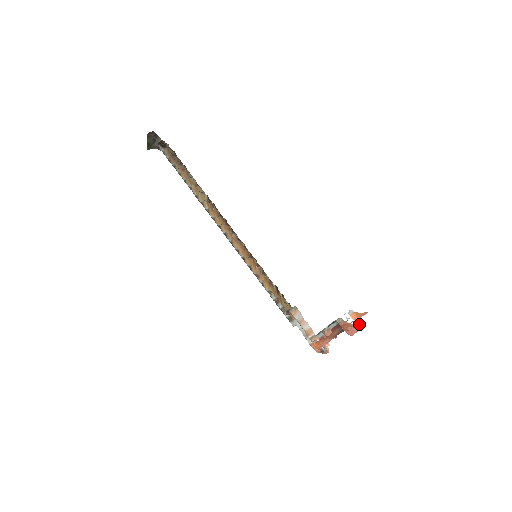
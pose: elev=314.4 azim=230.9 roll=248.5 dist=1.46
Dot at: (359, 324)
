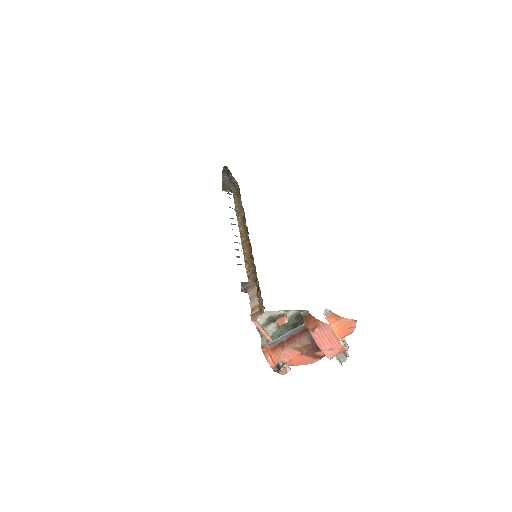
Dot at: (345, 347)
